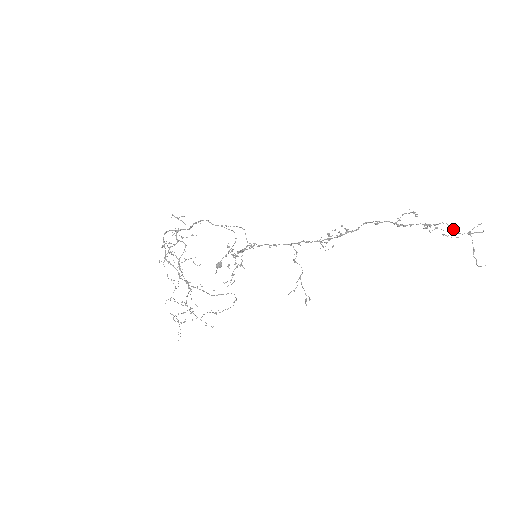
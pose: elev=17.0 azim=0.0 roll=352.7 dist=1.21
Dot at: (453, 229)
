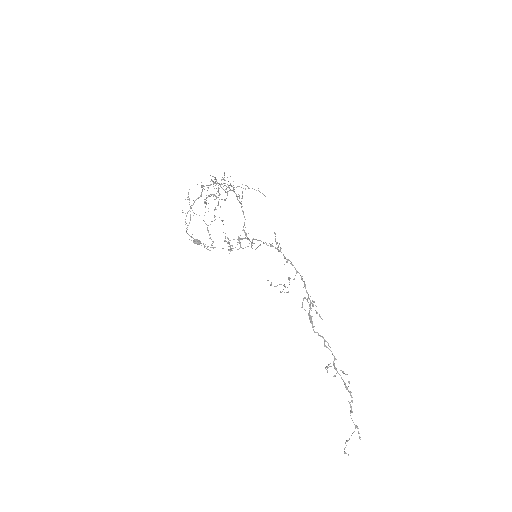
Dot at: (352, 411)
